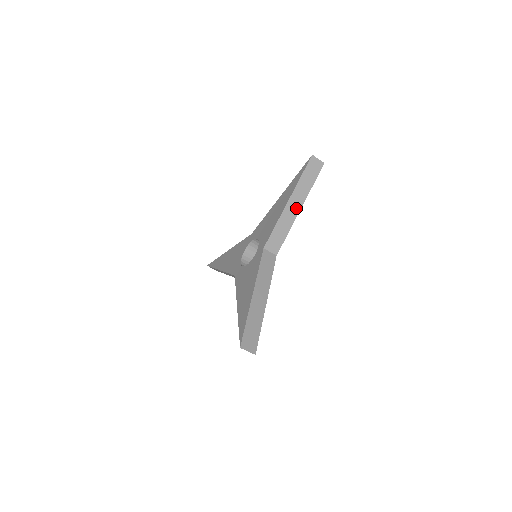
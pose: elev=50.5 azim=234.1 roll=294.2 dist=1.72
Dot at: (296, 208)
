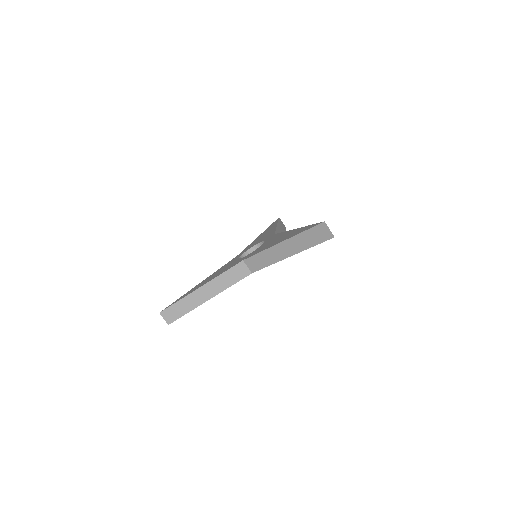
Dot at: occluded
